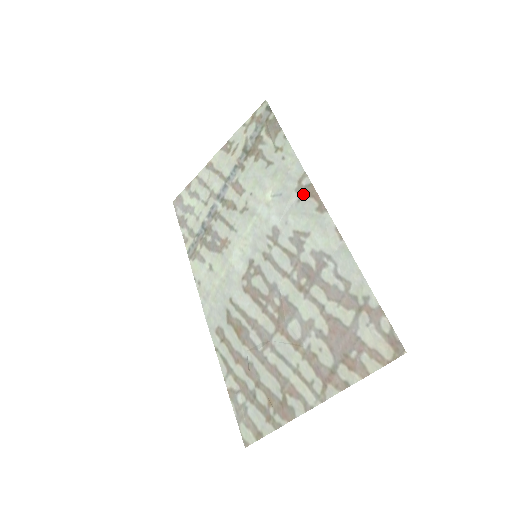
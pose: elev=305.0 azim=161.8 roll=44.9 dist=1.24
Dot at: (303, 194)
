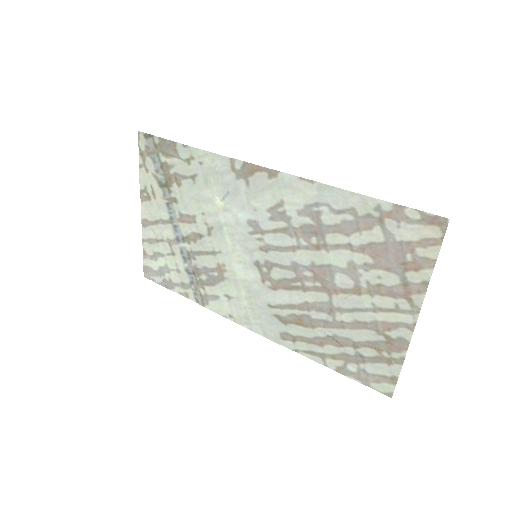
Dot at: (246, 176)
